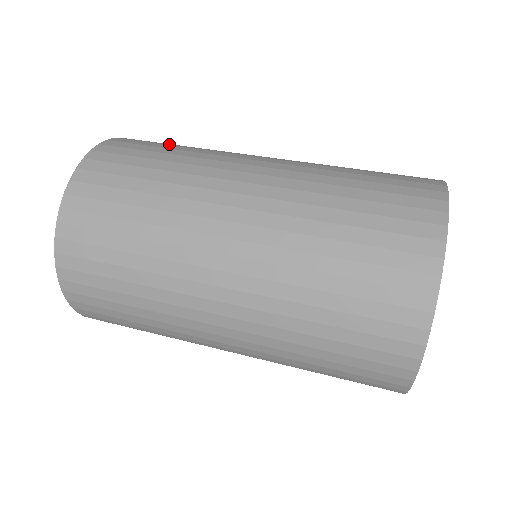
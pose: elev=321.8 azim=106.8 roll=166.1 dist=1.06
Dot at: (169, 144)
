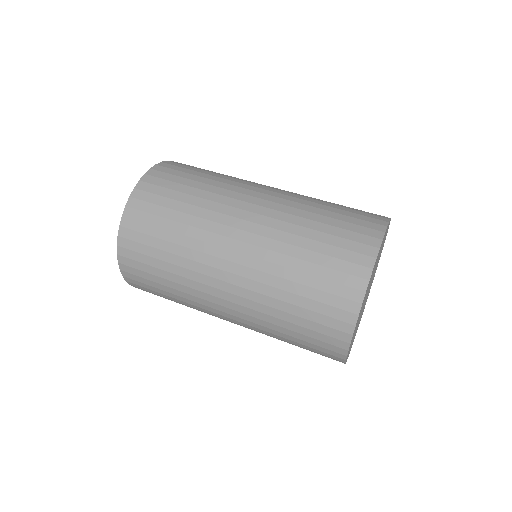
Dot at: (185, 180)
